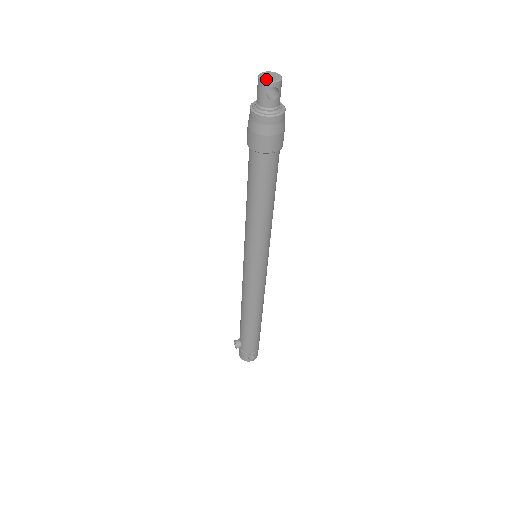
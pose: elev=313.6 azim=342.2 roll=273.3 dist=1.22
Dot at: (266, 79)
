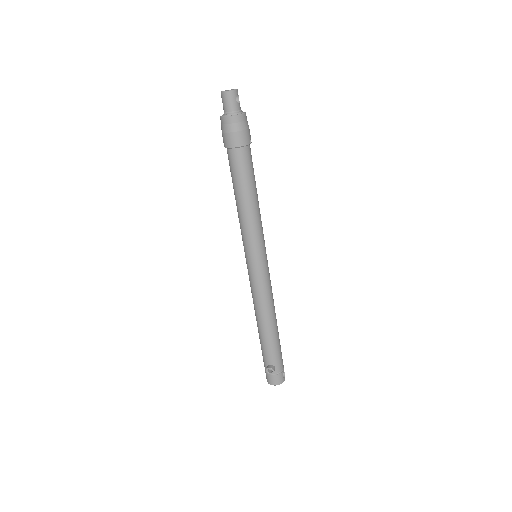
Dot at: (232, 90)
